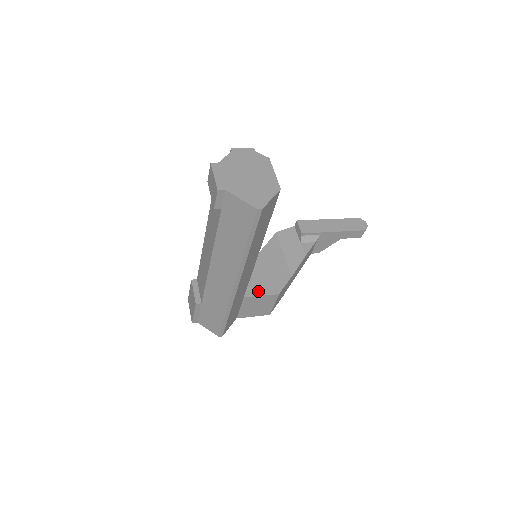
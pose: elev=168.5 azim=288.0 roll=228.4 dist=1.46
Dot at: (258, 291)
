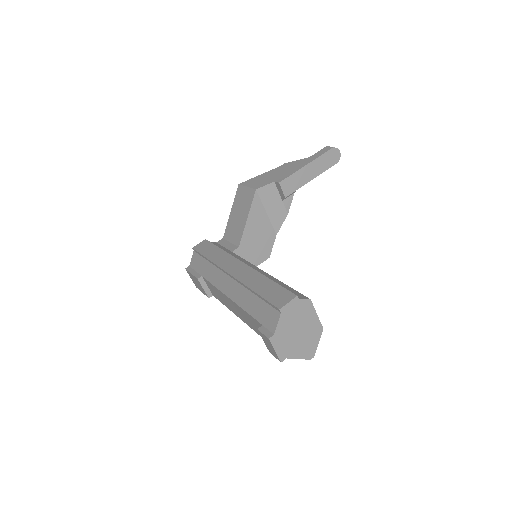
Dot at: (253, 264)
